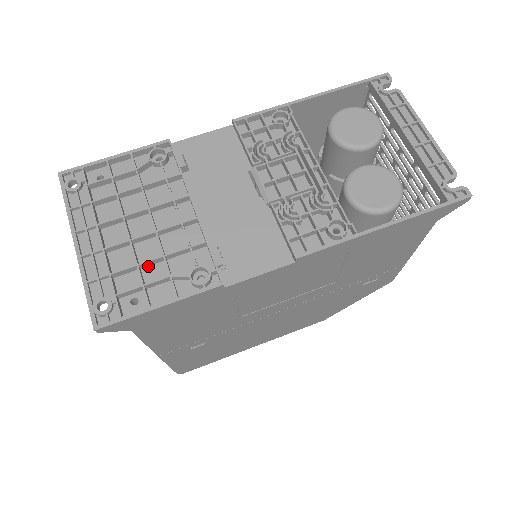
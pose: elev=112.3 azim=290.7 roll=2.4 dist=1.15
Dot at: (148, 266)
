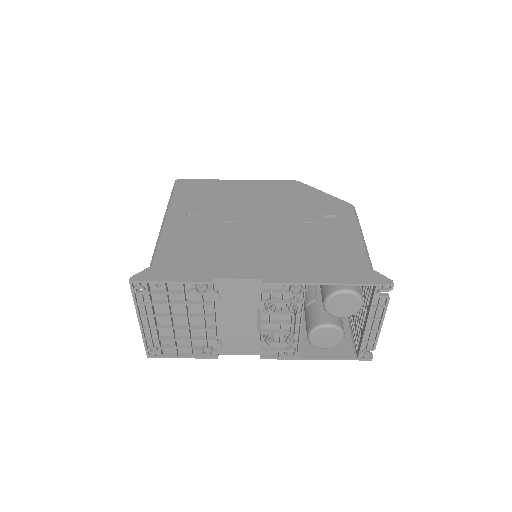
Dot at: (180, 337)
